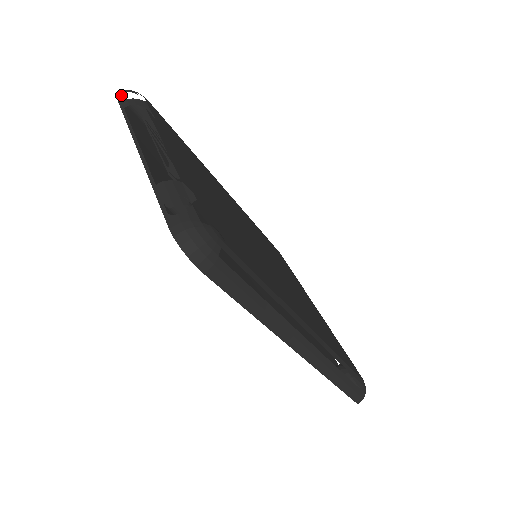
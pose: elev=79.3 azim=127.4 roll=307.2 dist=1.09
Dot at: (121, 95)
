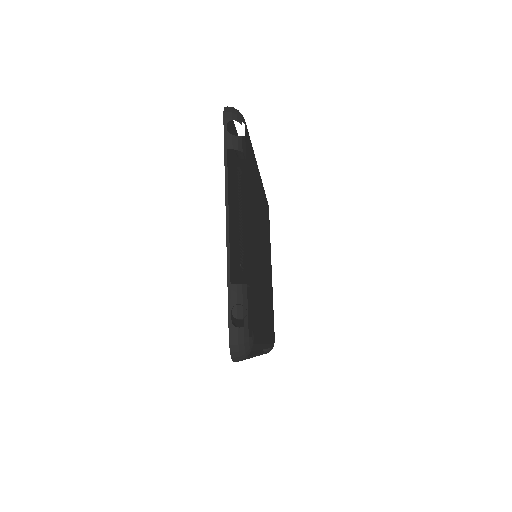
Dot at: (227, 111)
